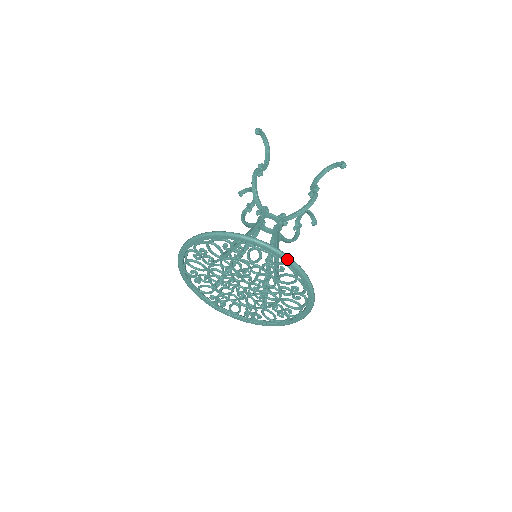
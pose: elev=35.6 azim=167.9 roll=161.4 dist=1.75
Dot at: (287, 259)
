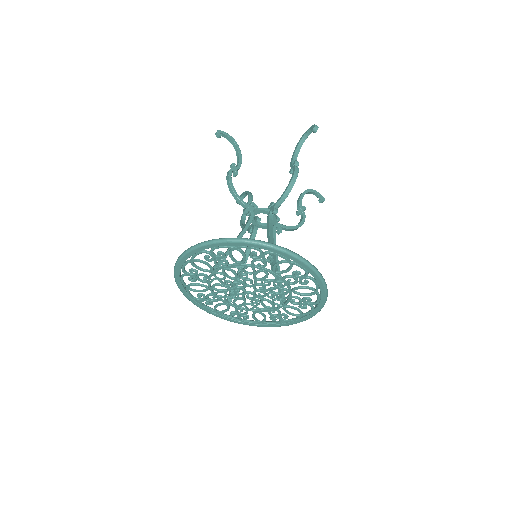
Dot at: (268, 246)
